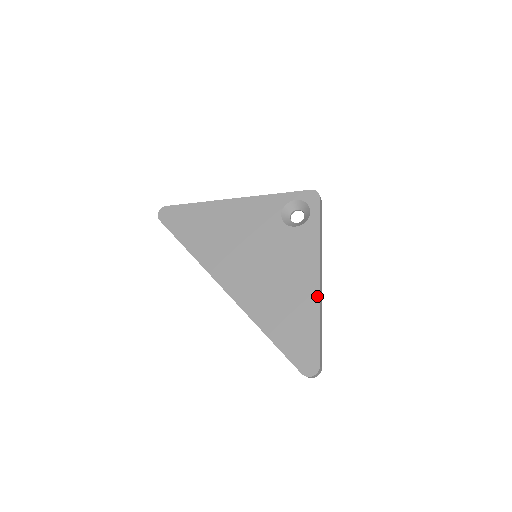
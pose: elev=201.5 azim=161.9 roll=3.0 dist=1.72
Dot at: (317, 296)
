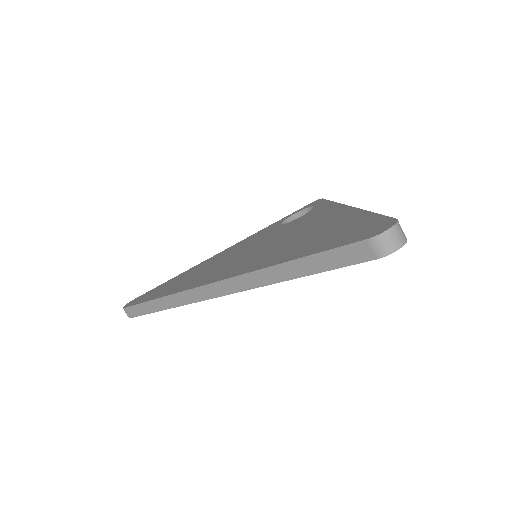
Dot at: (352, 210)
